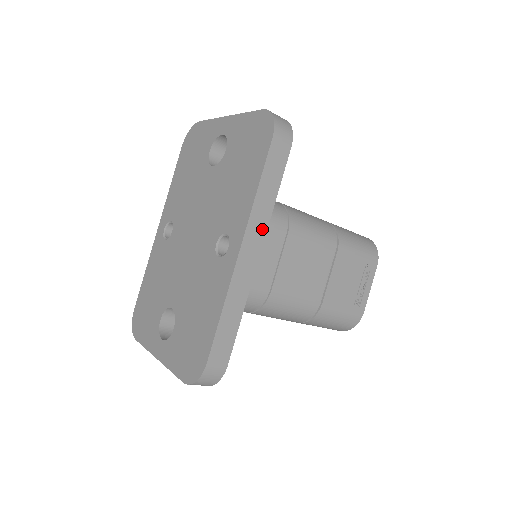
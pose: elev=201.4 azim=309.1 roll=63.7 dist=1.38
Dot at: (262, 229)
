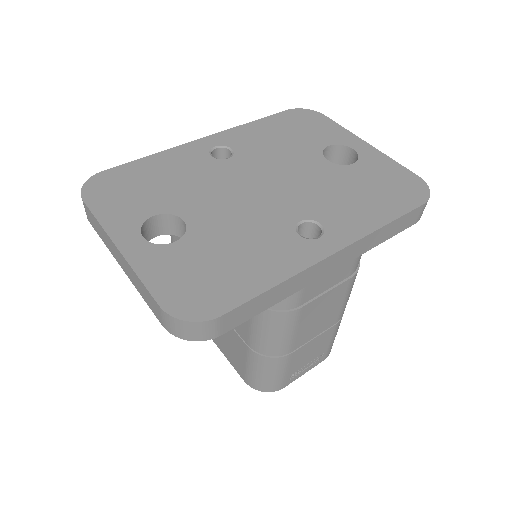
Dot at: (354, 255)
